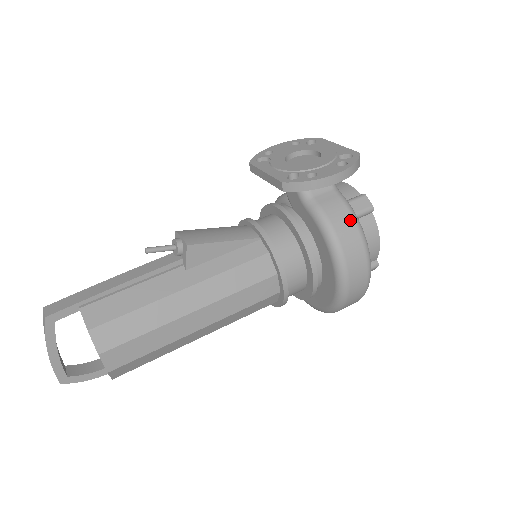
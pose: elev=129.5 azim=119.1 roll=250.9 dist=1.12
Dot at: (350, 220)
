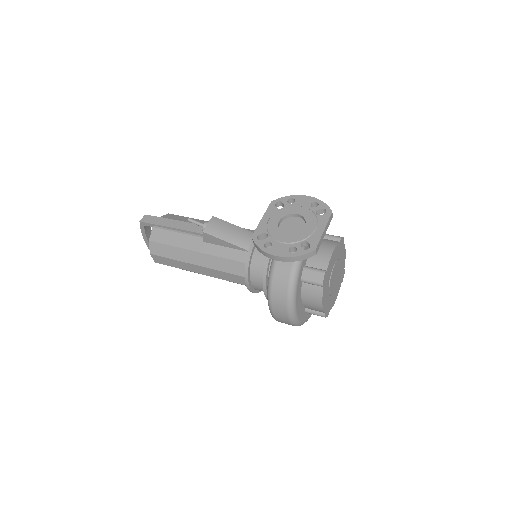
Dot at: (286, 284)
